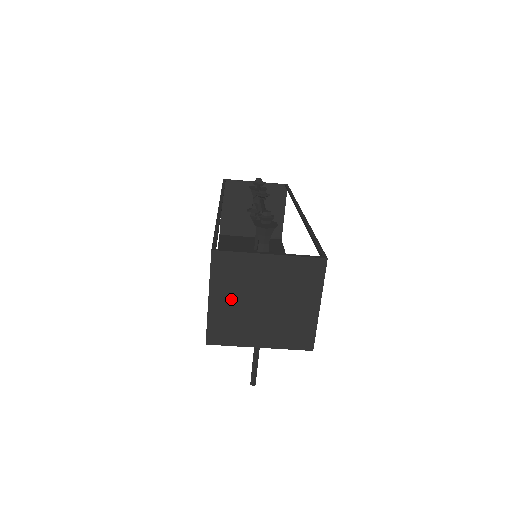
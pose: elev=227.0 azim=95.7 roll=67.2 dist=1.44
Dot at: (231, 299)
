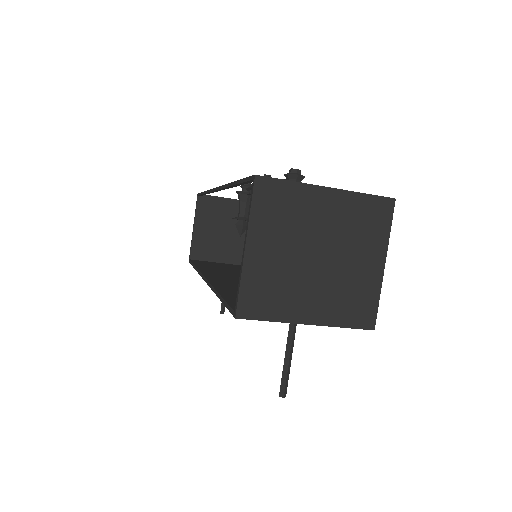
Dot at: (275, 249)
